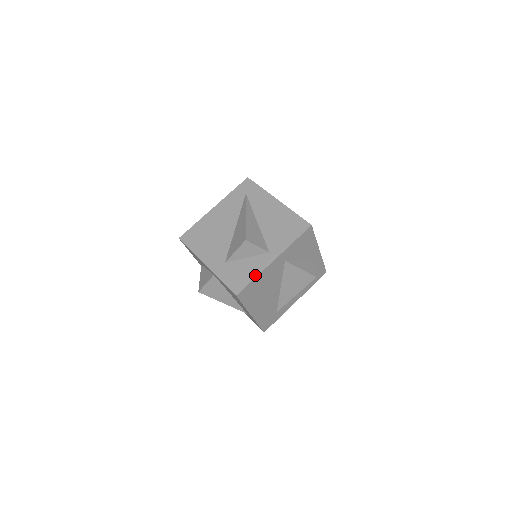
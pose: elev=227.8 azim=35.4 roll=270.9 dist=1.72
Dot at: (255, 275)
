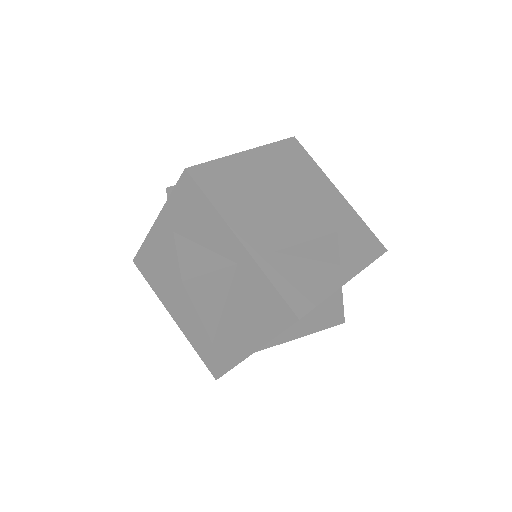
Dot at: (325, 294)
